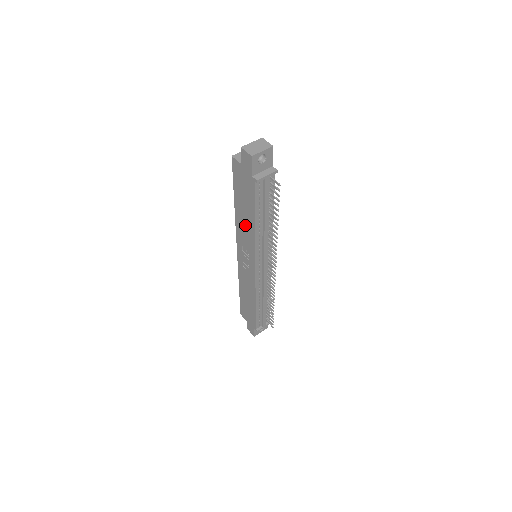
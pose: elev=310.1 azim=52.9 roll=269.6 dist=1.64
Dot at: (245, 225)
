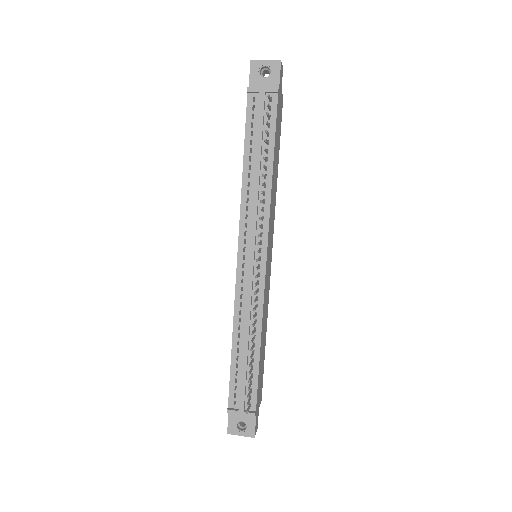
Dot at: occluded
